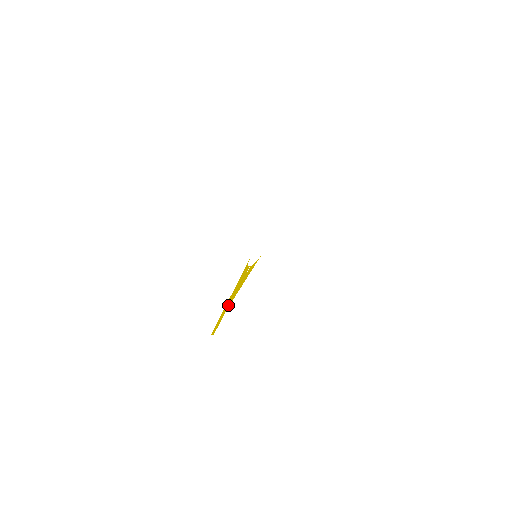
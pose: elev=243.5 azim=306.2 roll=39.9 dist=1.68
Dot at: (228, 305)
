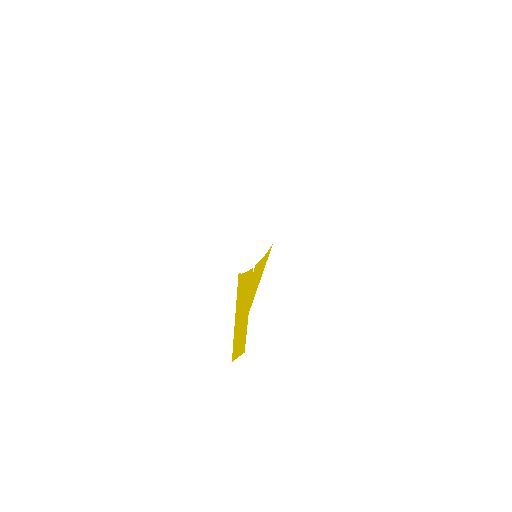
Dot at: (245, 312)
